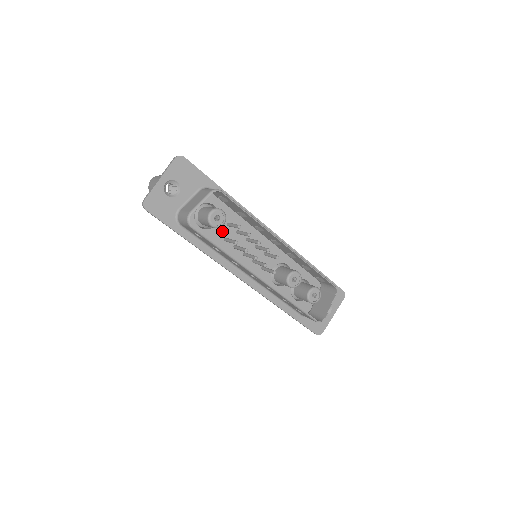
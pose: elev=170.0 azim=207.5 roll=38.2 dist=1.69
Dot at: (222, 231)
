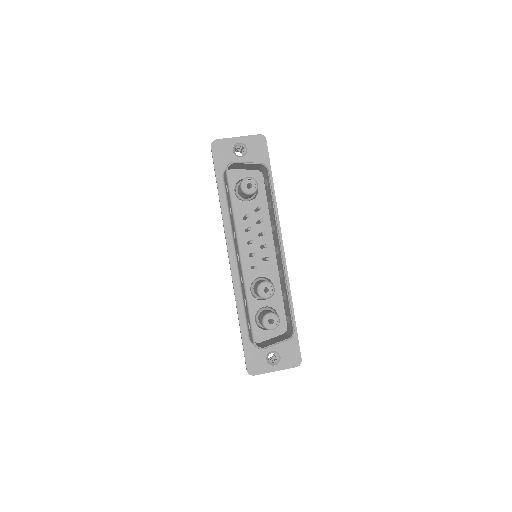
Dot at: (247, 211)
